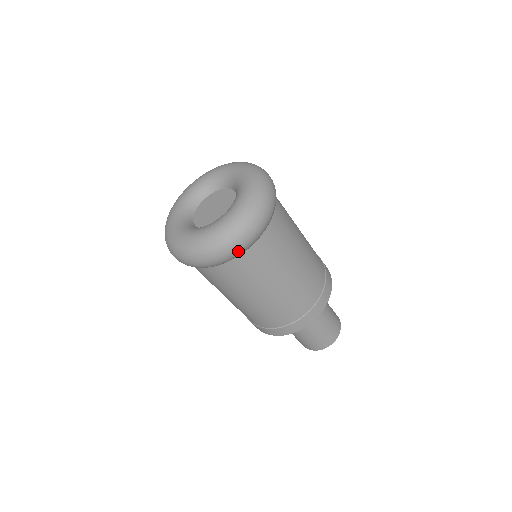
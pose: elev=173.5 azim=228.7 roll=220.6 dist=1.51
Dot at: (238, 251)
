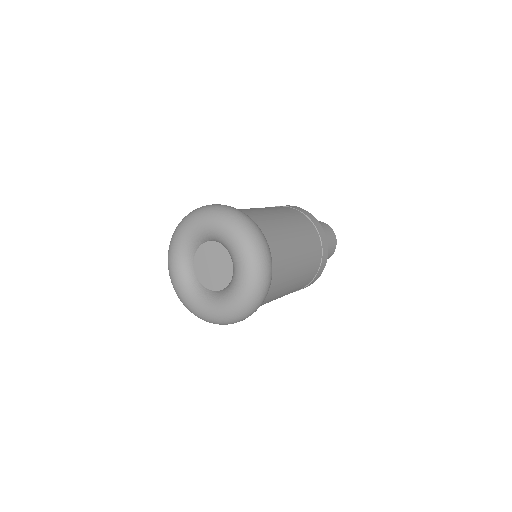
Dot at: occluded
